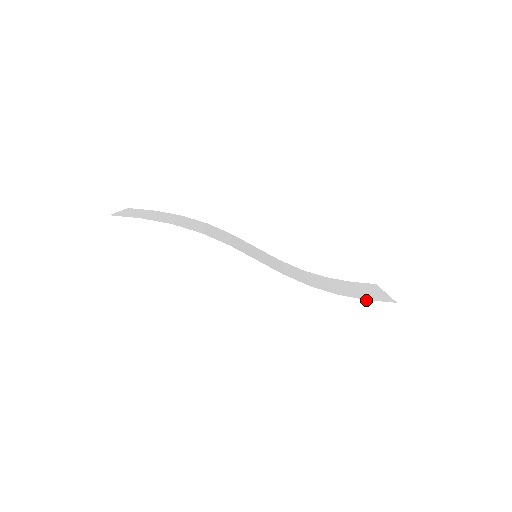
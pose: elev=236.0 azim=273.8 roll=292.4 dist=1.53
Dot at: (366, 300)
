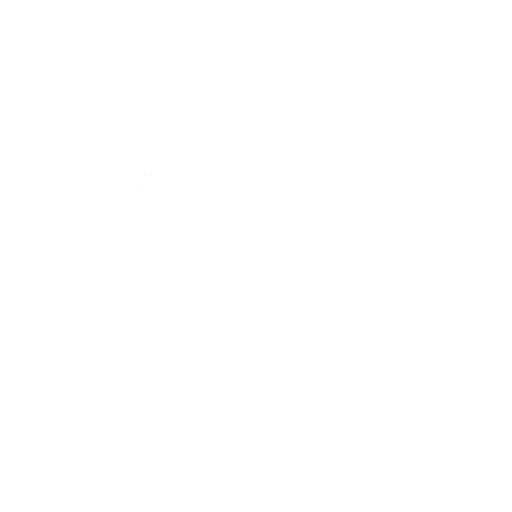
Dot at: (324, 322)
